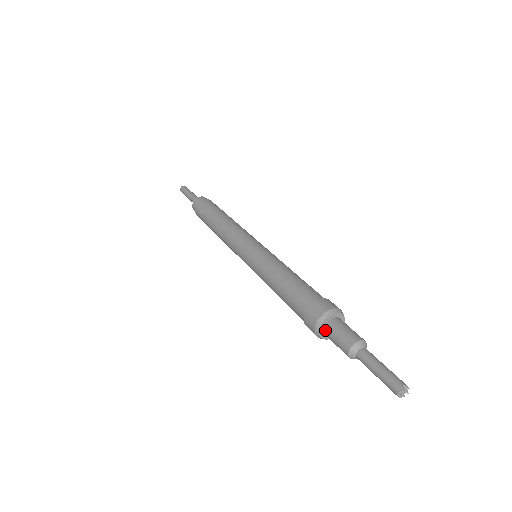
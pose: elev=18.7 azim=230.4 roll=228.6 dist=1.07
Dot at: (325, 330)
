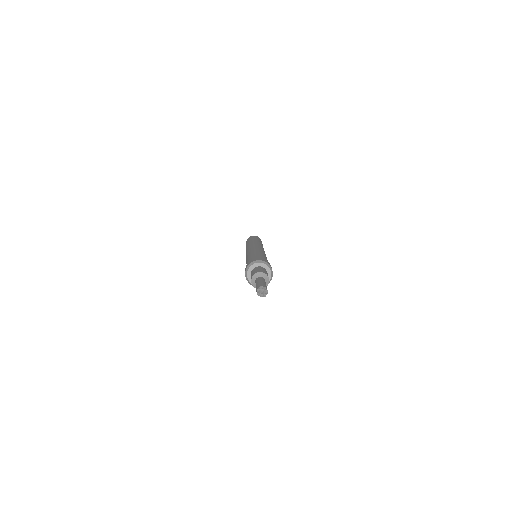
Dot at: occluded
